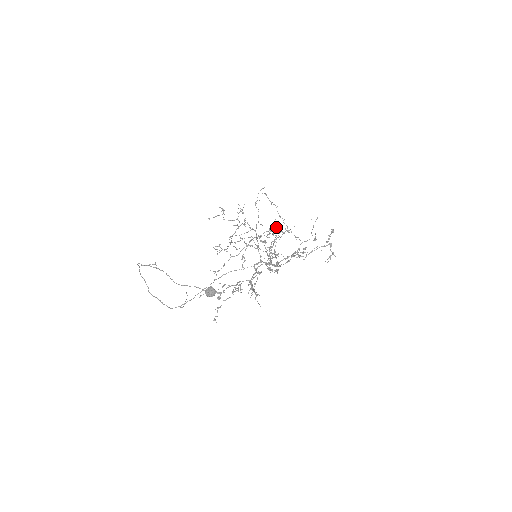
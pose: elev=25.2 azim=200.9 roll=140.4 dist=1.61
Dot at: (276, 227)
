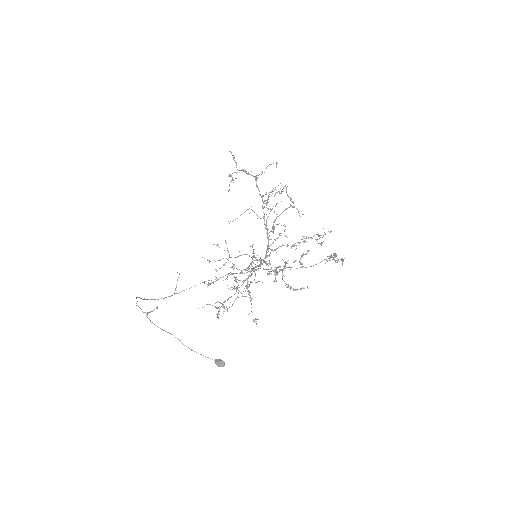
Dot at: (276, 163)
